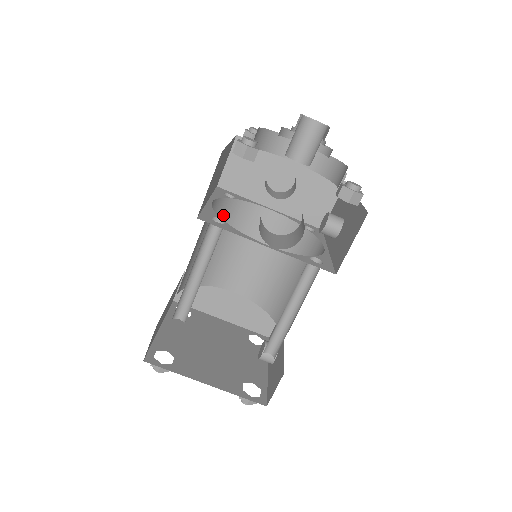
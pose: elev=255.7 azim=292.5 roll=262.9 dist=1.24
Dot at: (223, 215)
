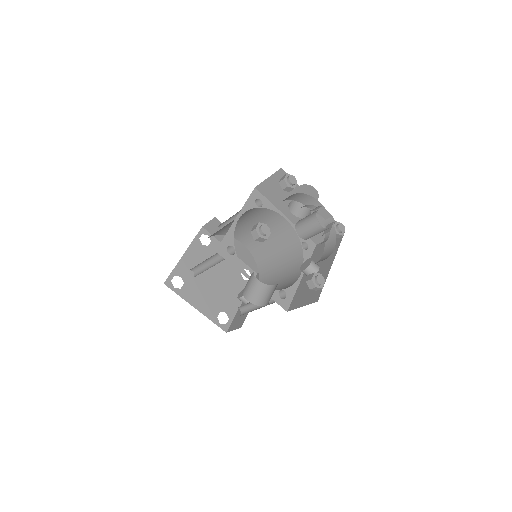
Dot at: (249, 213)
